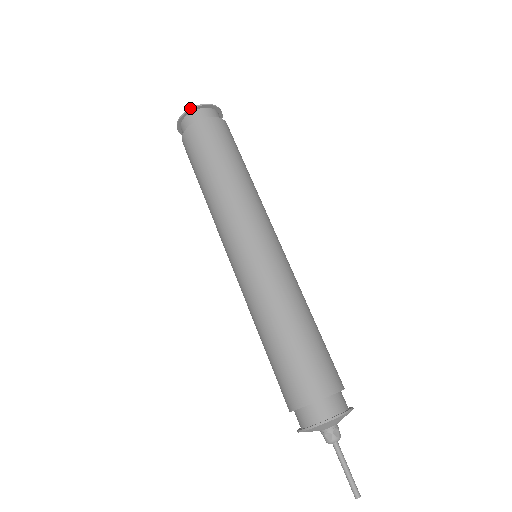
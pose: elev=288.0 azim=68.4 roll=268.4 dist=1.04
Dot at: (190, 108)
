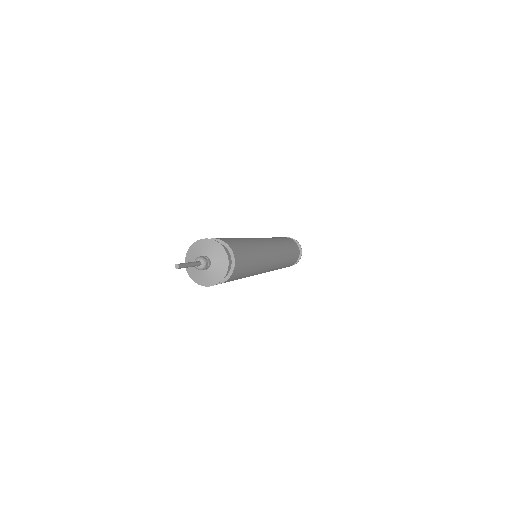
Dot at: occluded
